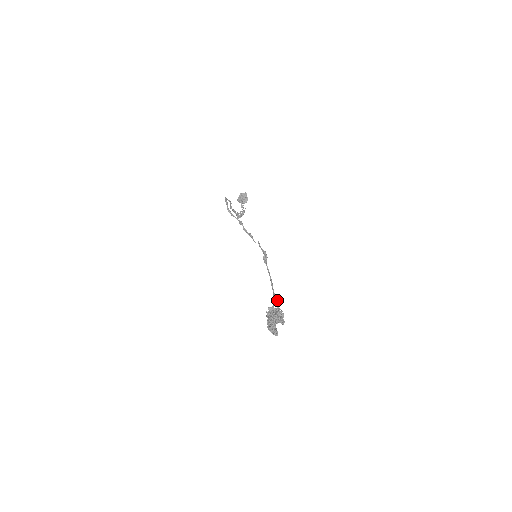
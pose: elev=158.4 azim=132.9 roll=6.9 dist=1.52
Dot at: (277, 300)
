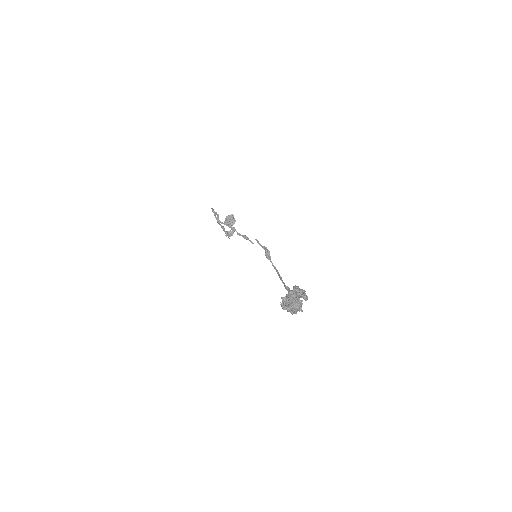
Dot at: (290, 290)
